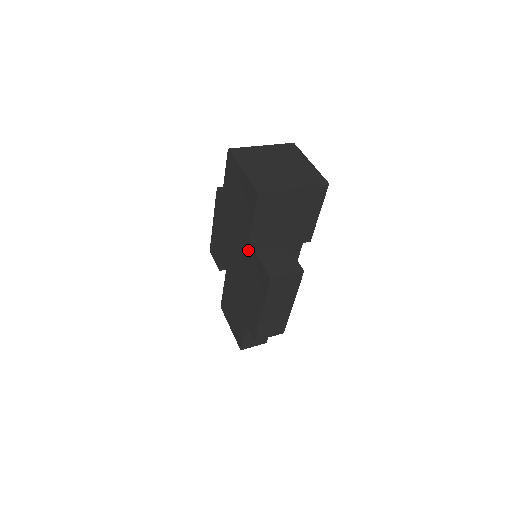
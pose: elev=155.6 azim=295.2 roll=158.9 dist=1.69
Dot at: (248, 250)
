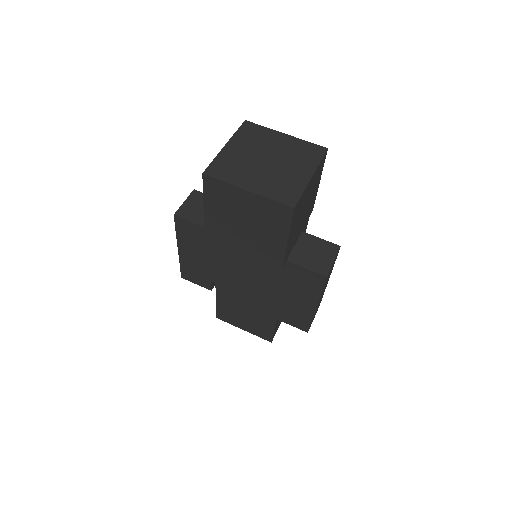
Dot at: (283, 264)
